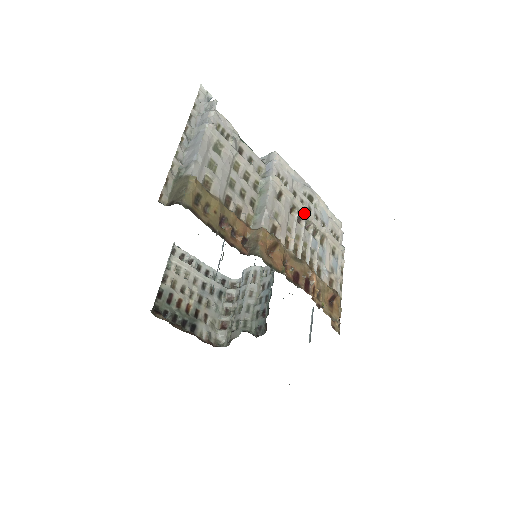
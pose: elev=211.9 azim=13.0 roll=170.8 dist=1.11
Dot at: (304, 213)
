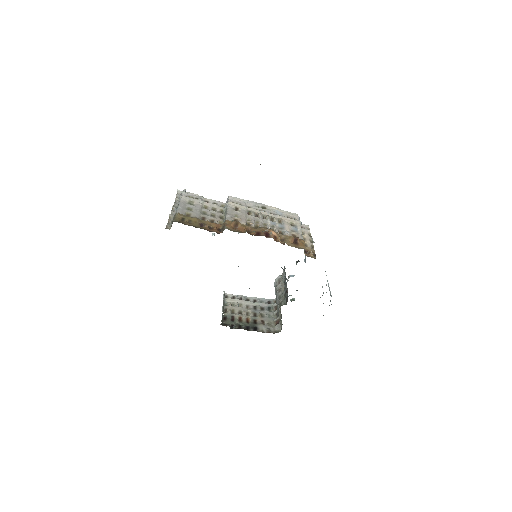
Dot at: (259, 213)
